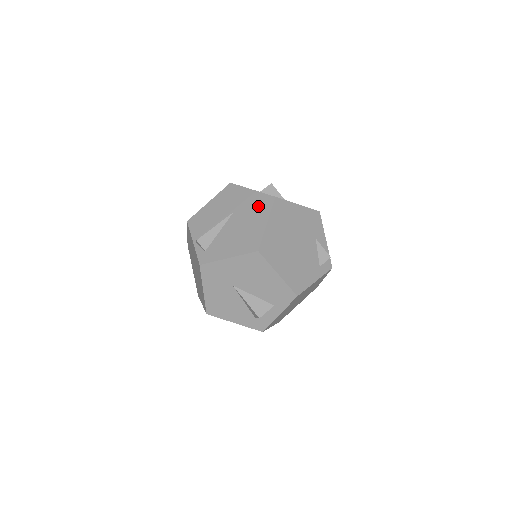
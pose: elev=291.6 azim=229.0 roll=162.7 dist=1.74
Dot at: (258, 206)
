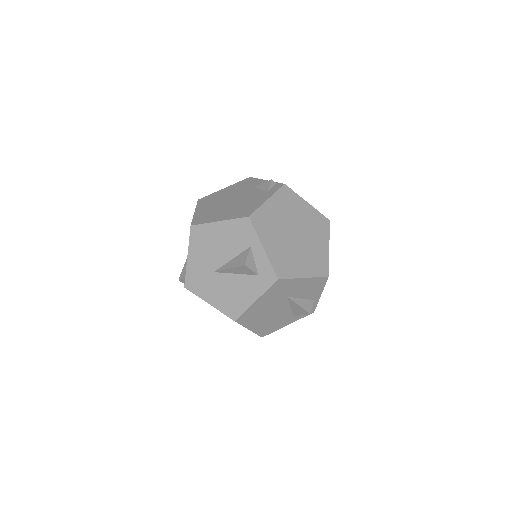
Dot at: occluded
